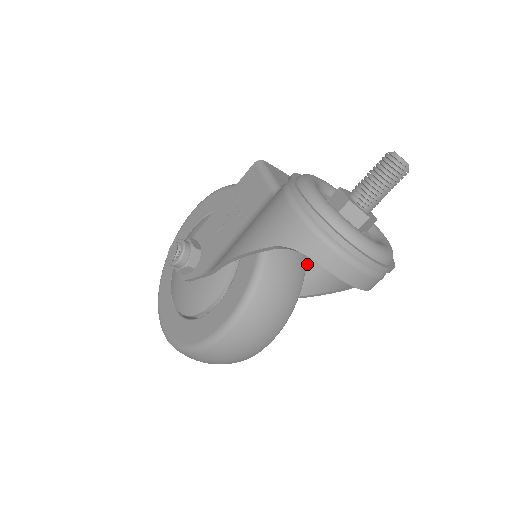
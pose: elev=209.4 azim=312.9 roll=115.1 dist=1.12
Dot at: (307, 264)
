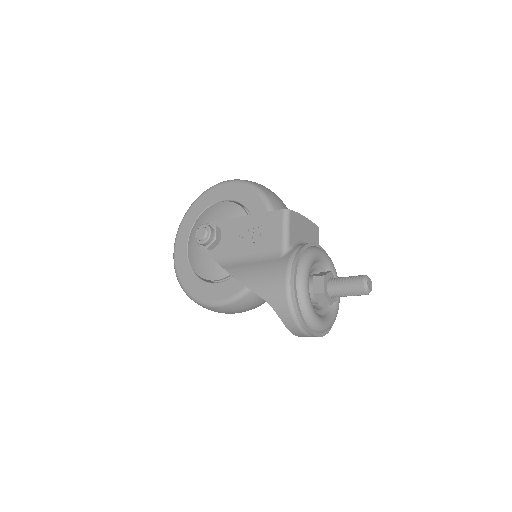
Dot at: occluded
